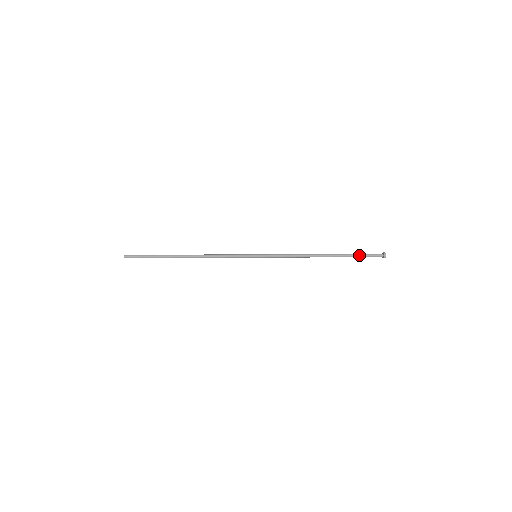
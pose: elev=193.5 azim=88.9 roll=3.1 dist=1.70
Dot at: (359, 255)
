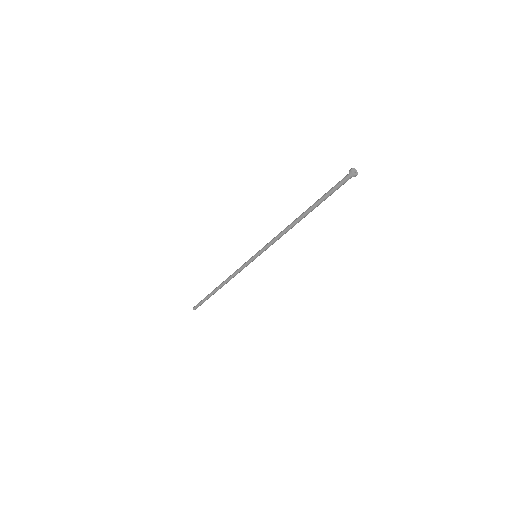
Dot at: (329, 191)
